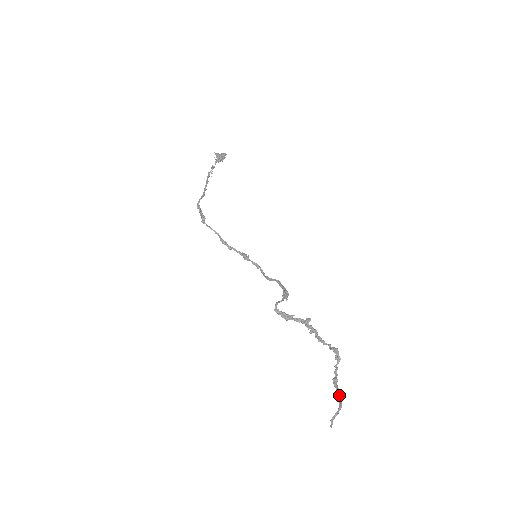
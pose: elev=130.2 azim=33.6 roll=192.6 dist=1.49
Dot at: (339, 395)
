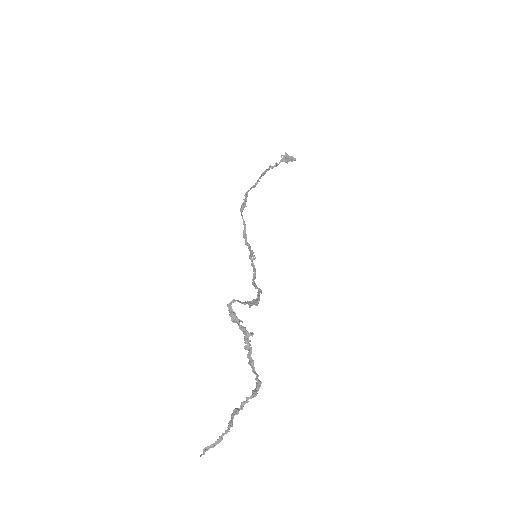
Dot at: (228, 427)
